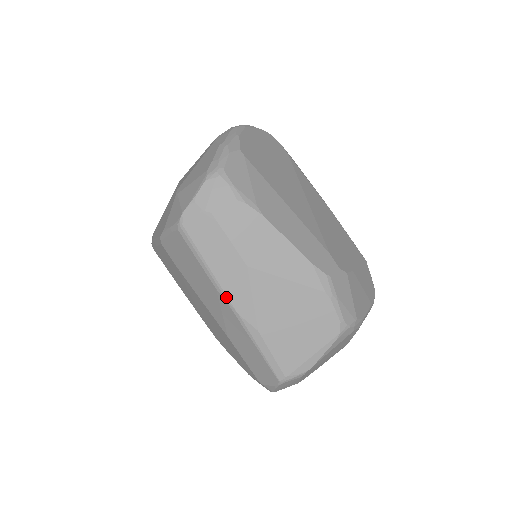
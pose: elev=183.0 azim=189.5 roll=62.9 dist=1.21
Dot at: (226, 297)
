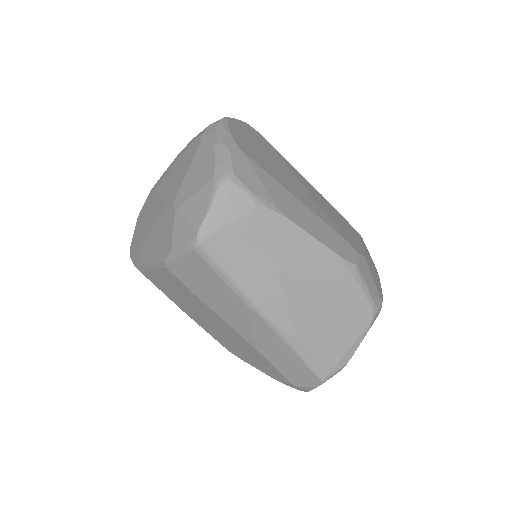
Dot at: (259, 311)
